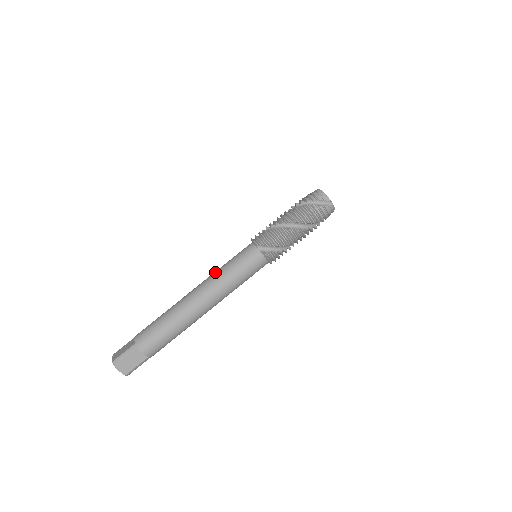
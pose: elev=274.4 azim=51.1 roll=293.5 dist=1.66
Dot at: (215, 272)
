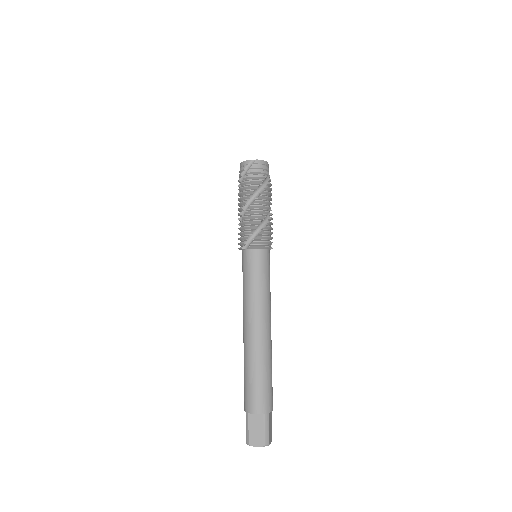
Dot at: occluded
